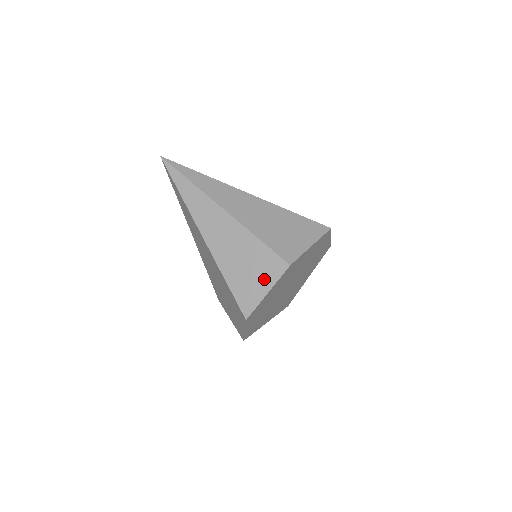
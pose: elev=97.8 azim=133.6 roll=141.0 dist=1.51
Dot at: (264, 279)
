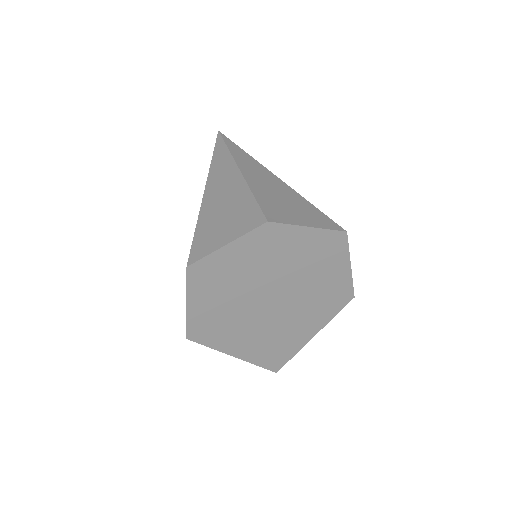
Dot at: (232, 231)
